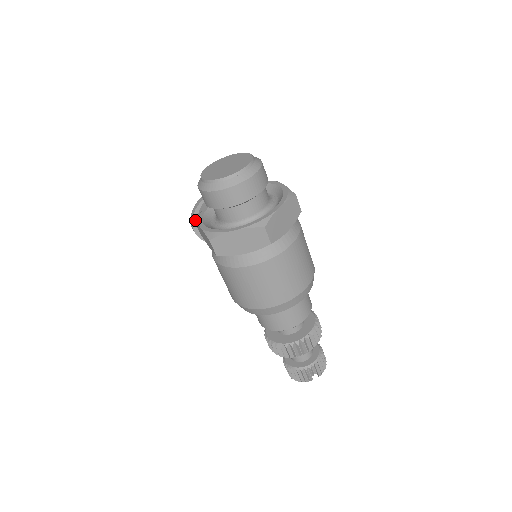
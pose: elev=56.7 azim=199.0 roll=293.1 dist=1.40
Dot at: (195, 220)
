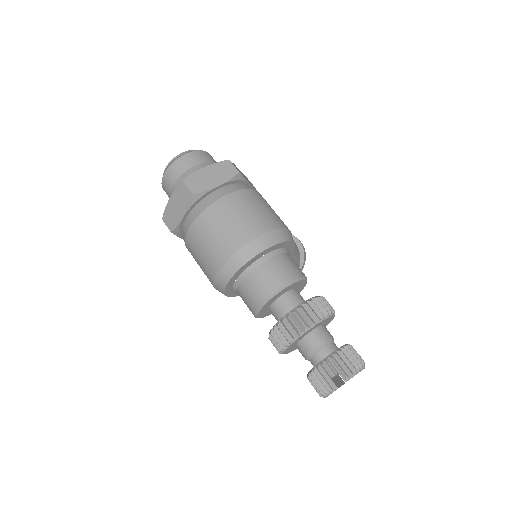
Dot at: occluded
